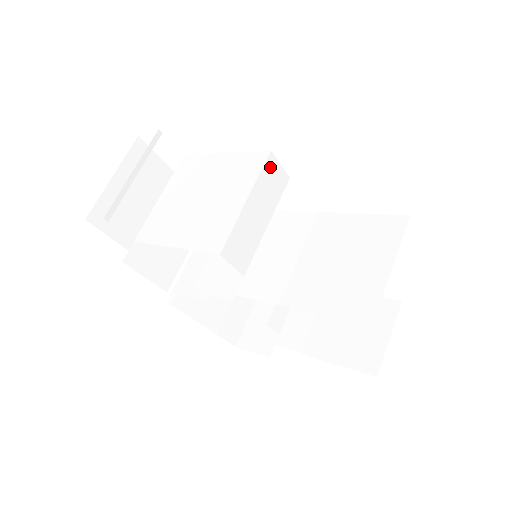
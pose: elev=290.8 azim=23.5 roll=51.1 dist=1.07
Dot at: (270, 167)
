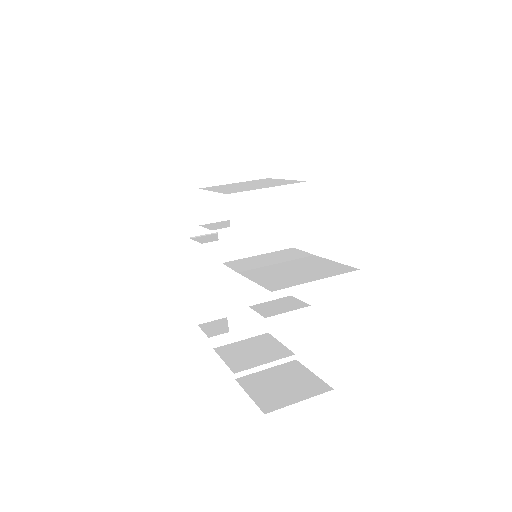
Dot at: (300, 189)
